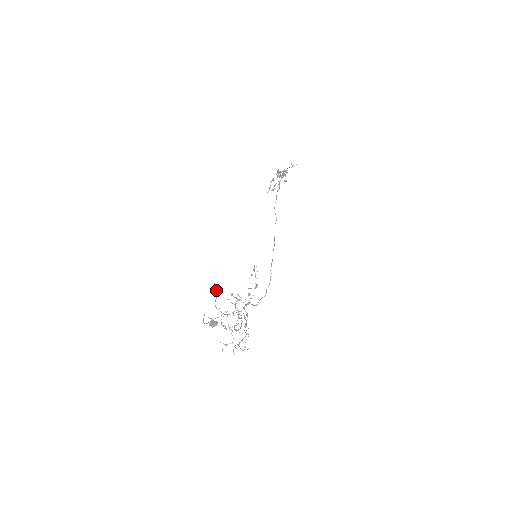
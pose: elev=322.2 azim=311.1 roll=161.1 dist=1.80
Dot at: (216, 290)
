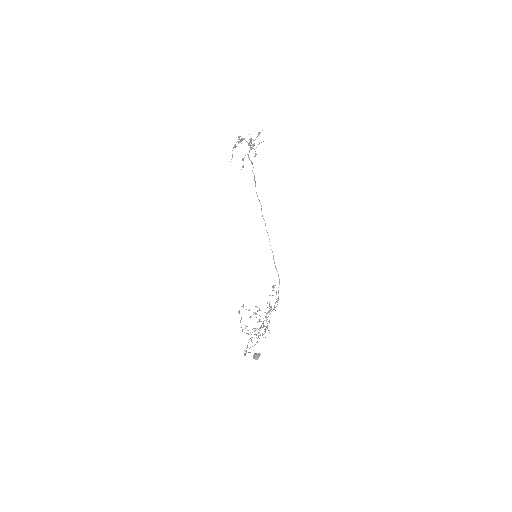
Dot at: occluded
